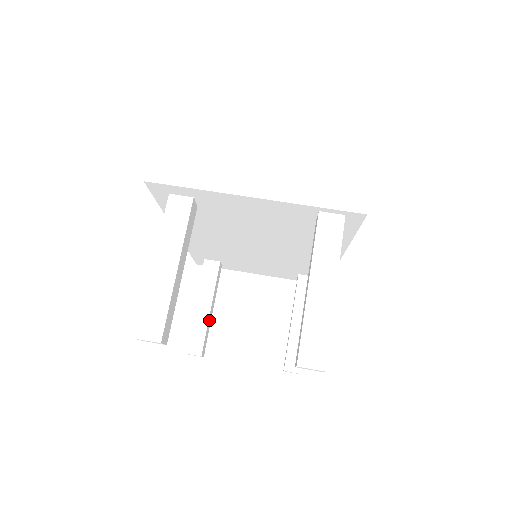
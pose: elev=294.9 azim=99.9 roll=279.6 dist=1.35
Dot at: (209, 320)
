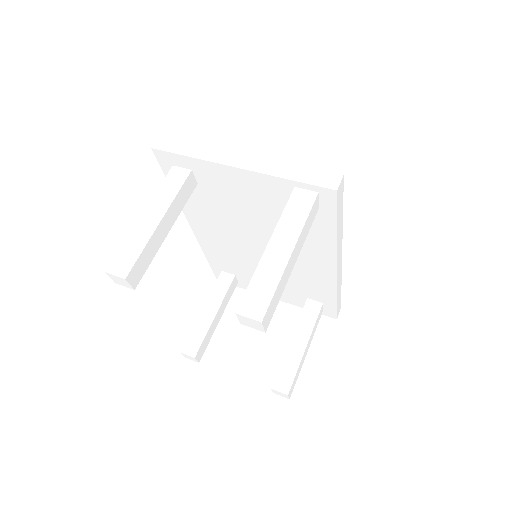
Dot at: (212, 327)
